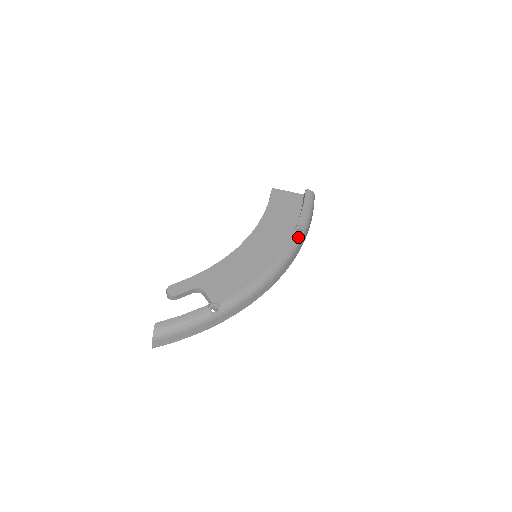
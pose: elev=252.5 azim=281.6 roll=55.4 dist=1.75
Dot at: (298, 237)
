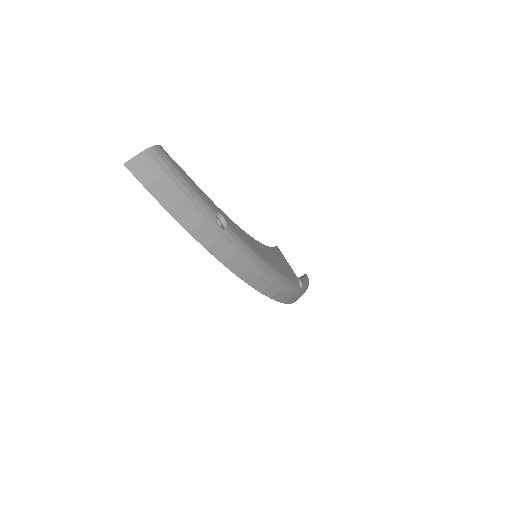
Dot at: (298, 286)
